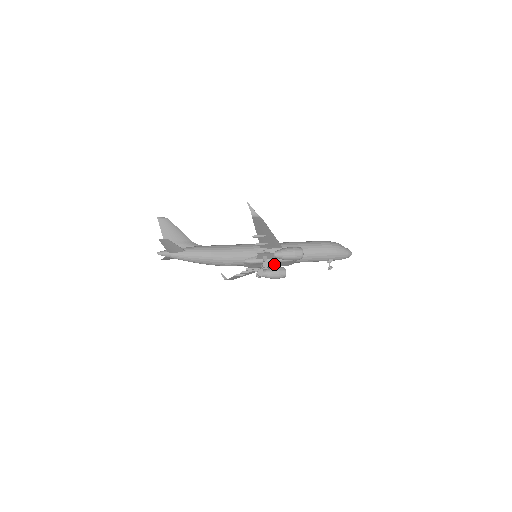
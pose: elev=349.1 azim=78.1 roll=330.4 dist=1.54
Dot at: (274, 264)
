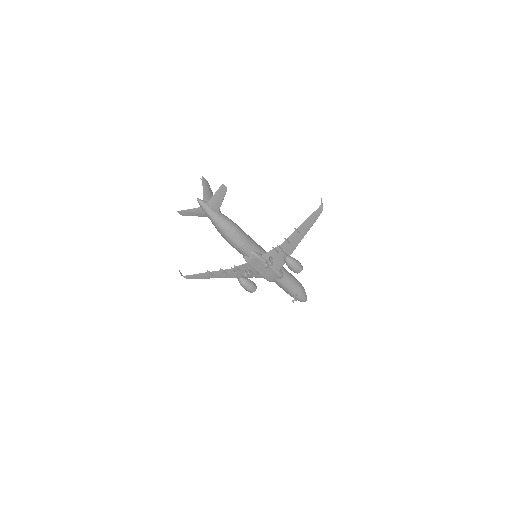
Dot at: (265, 271)
